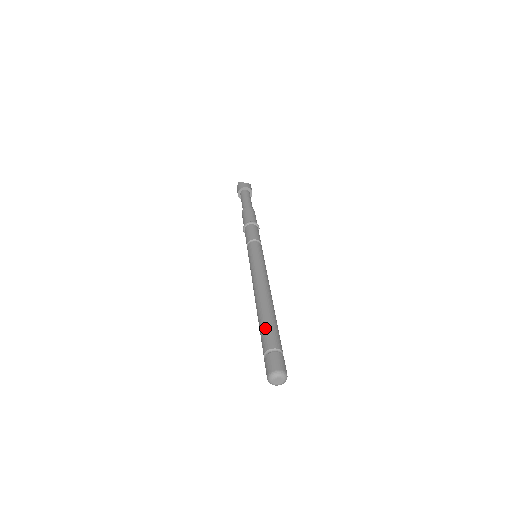
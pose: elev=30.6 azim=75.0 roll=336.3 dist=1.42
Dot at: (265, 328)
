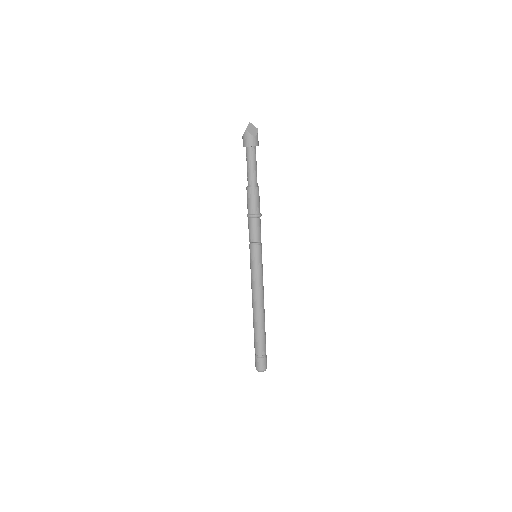
Dot at: (259, 339)
